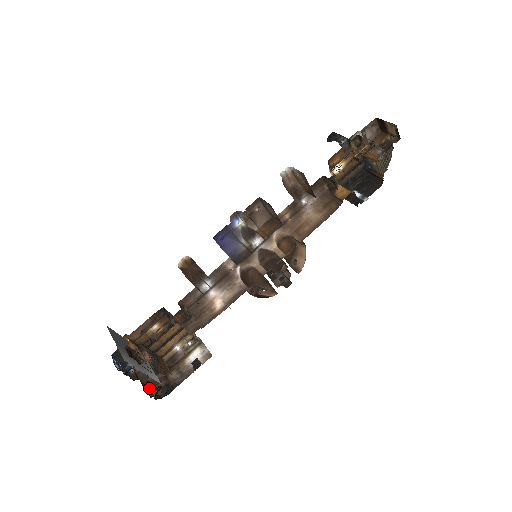
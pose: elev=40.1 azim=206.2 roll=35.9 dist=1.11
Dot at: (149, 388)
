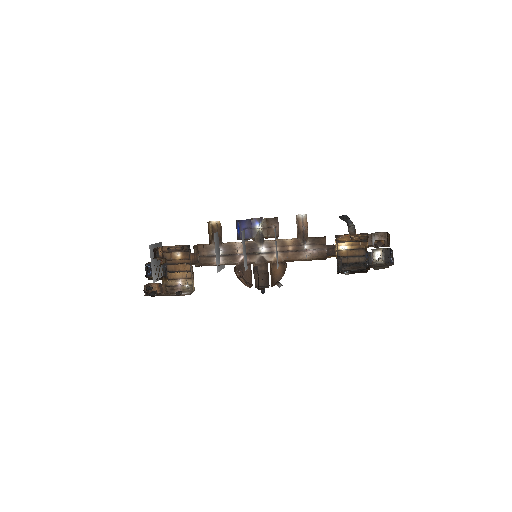
Dot at: (148, 293)
